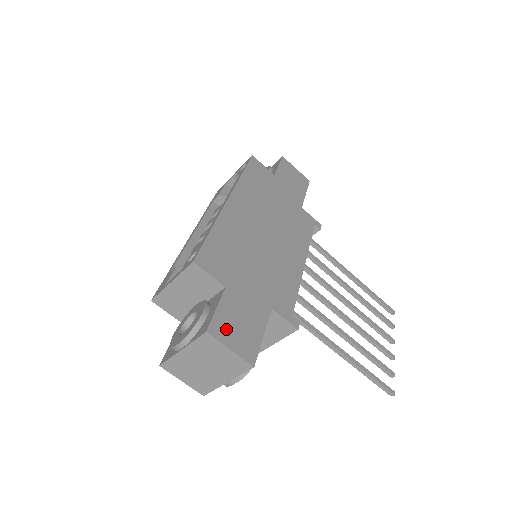
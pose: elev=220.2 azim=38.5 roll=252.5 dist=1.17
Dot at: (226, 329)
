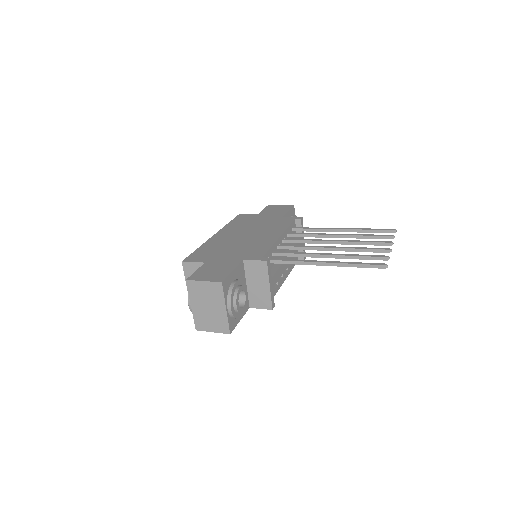
Dot at: (202, 276)
